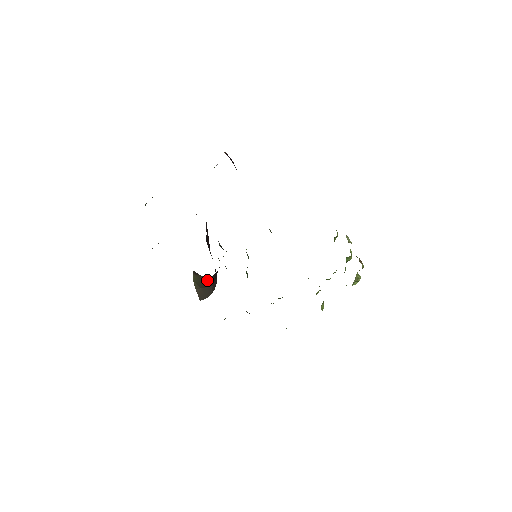
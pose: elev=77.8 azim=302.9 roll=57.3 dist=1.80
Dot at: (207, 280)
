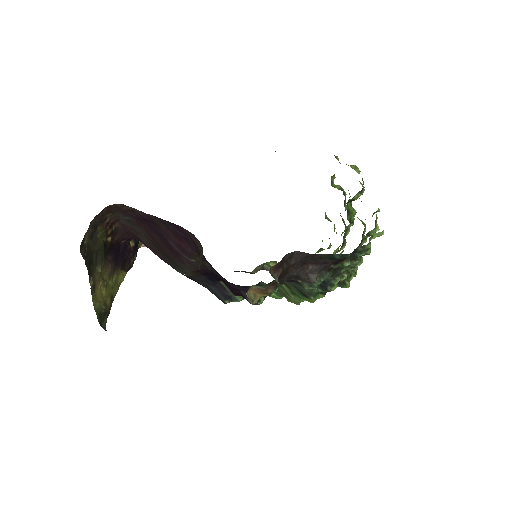
Dot at: occluded
